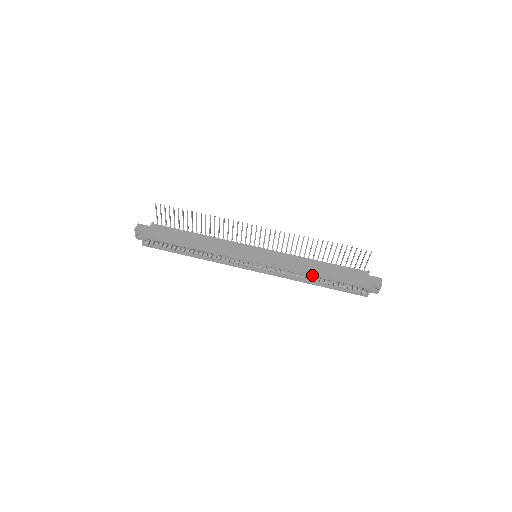
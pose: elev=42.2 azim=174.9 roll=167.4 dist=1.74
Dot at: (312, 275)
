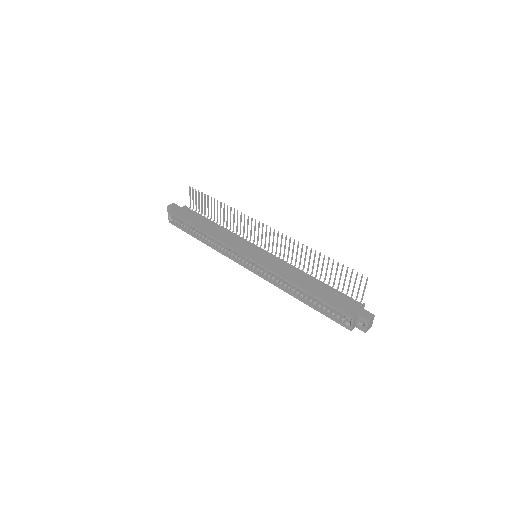
Dot at: (297, 286)
